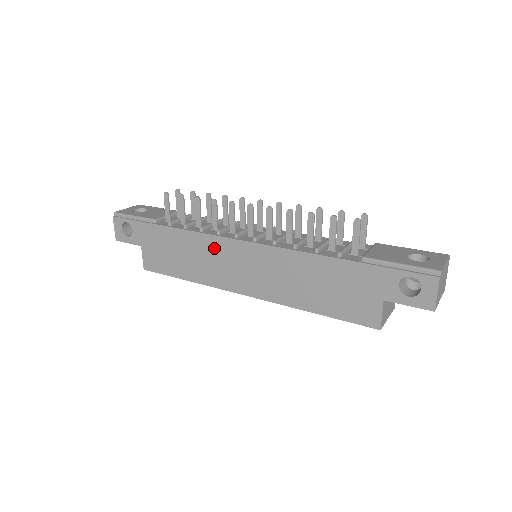
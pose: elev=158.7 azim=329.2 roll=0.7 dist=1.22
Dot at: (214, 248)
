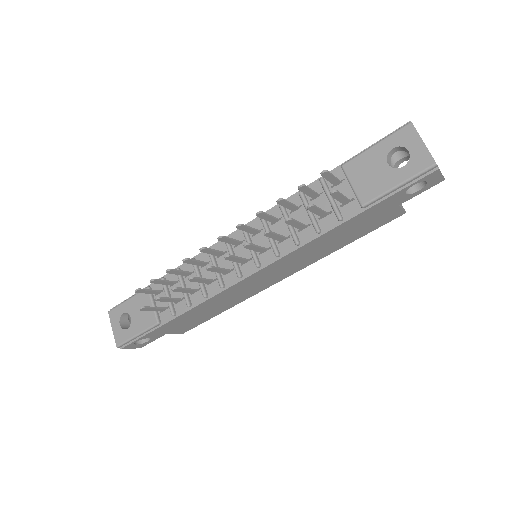
Dot at: (230, 293)
